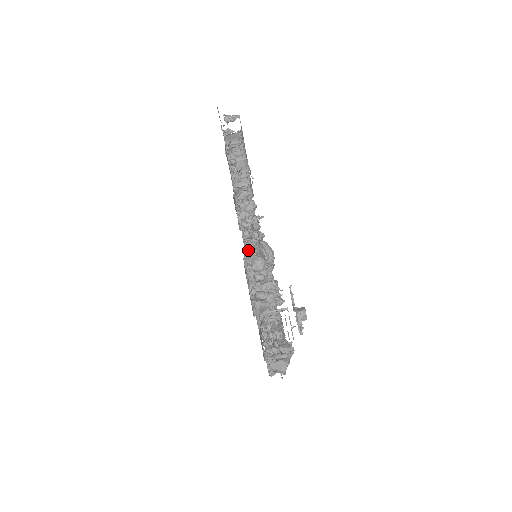
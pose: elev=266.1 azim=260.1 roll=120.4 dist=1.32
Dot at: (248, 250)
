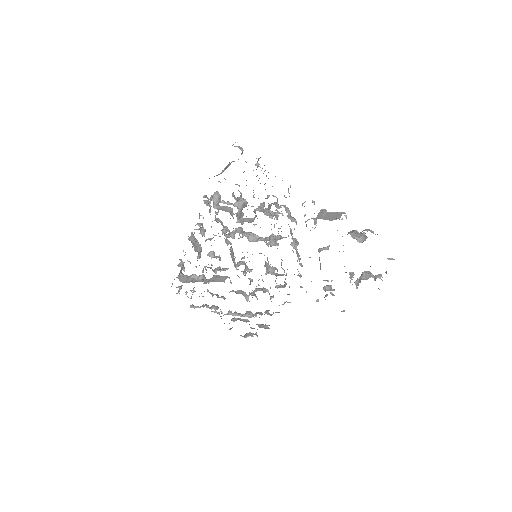
Dot at: (206, 204)
